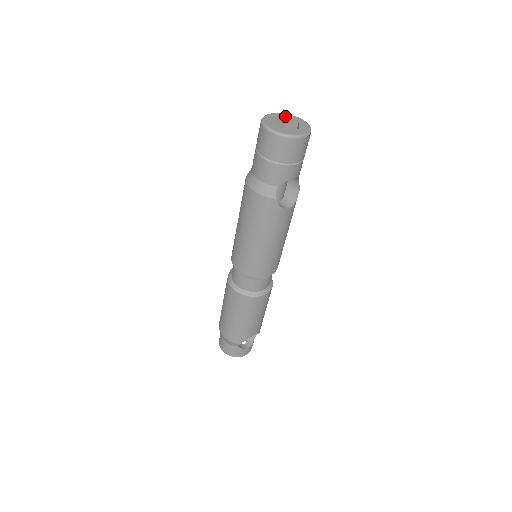
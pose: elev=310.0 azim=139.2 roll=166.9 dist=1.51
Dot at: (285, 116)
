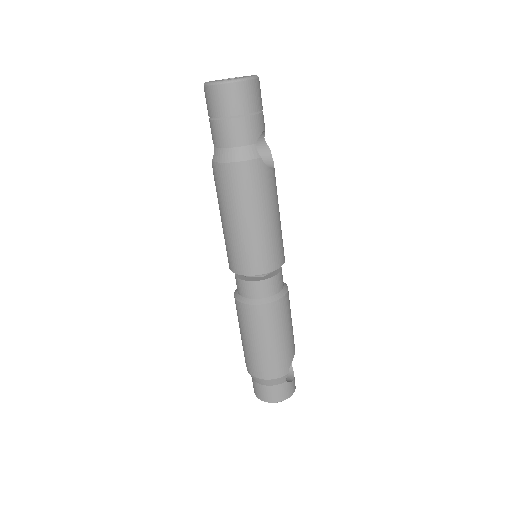
Dot at: occluded
